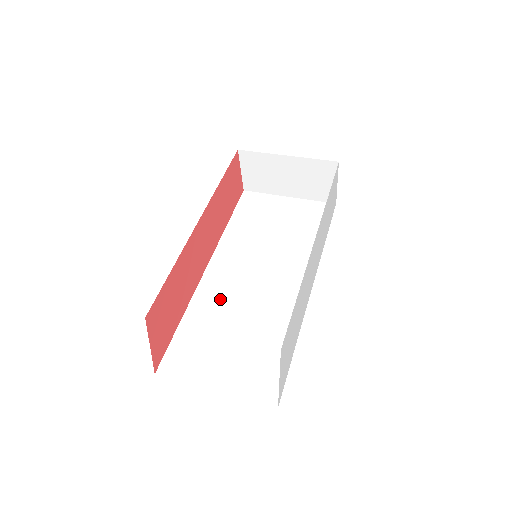
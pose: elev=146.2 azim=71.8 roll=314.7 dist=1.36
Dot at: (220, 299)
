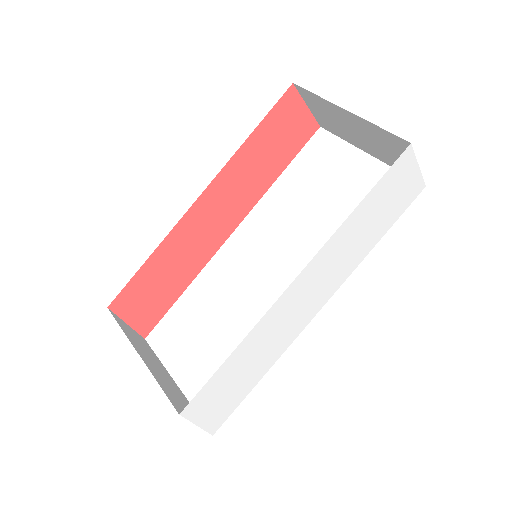
Dot at: (224, 283)
